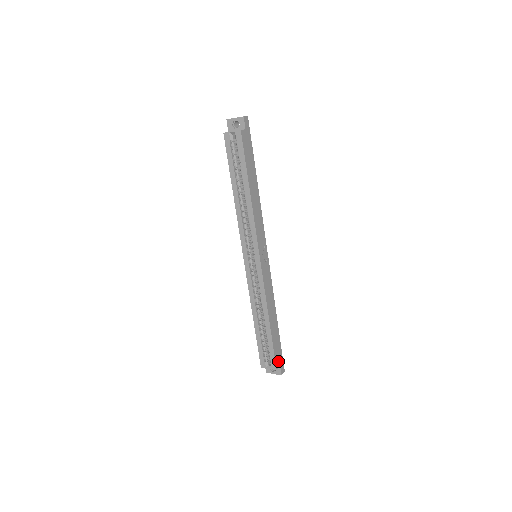
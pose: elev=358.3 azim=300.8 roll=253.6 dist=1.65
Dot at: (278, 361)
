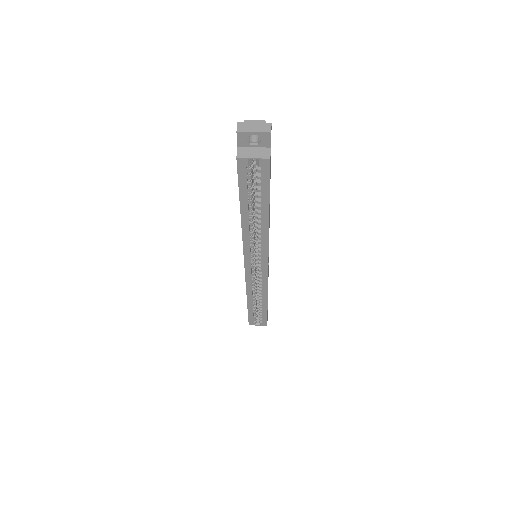
Dot at: occluded
